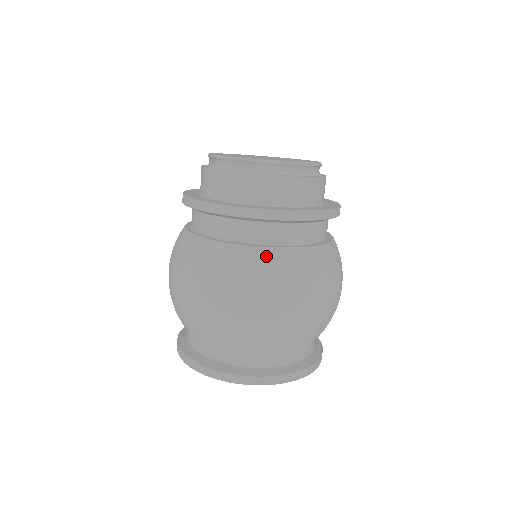
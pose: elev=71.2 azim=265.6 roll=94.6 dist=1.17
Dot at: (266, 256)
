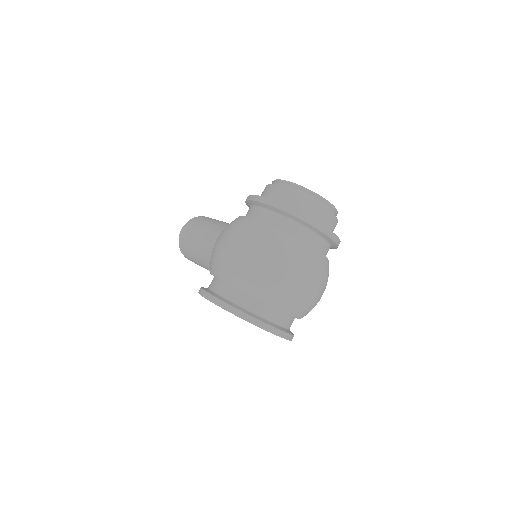
Dot at: (317, 255)
